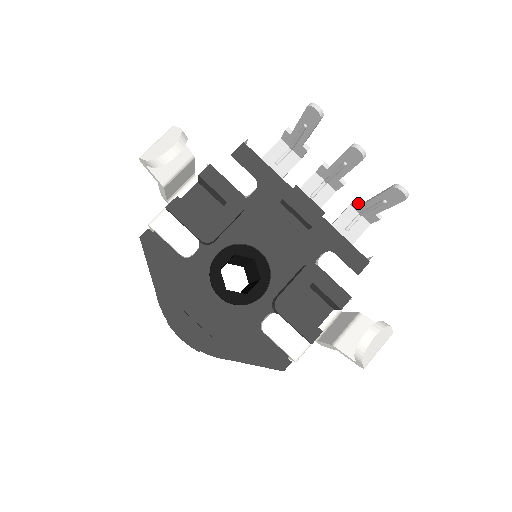
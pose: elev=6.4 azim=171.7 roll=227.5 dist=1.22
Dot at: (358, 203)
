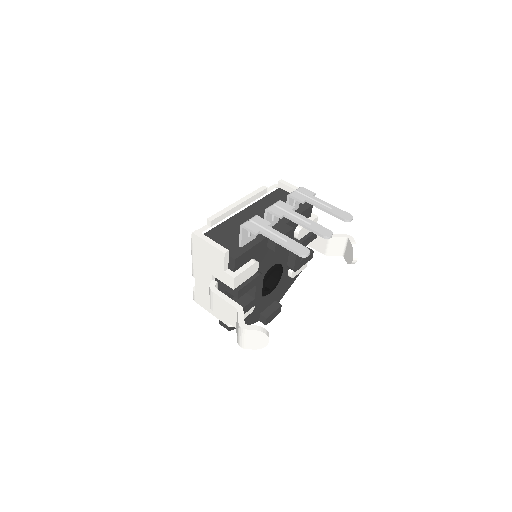
Dot at: (300, 201)
